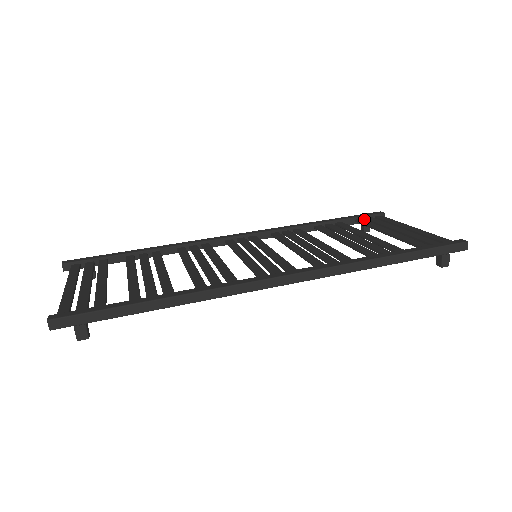
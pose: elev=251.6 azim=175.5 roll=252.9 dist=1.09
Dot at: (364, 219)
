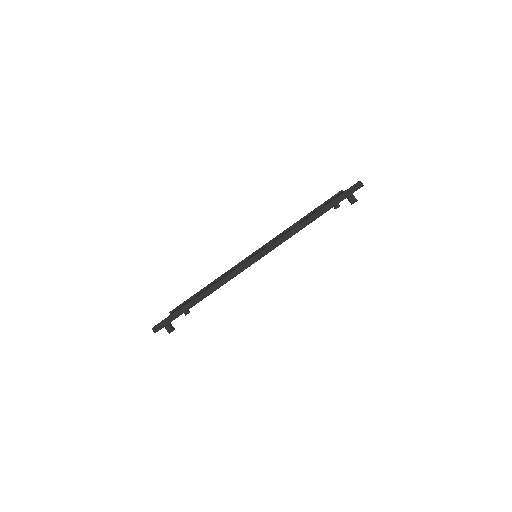
Dot at: occluded
